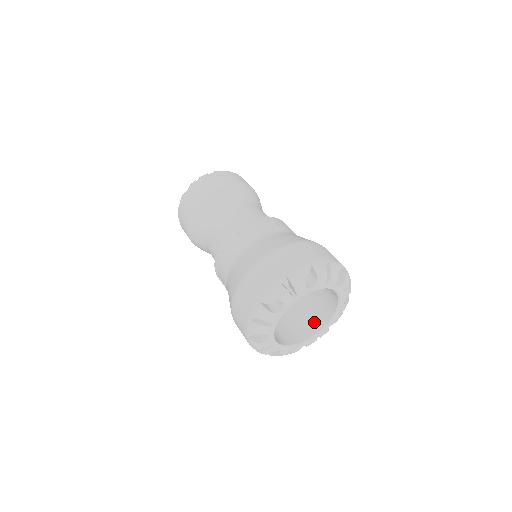
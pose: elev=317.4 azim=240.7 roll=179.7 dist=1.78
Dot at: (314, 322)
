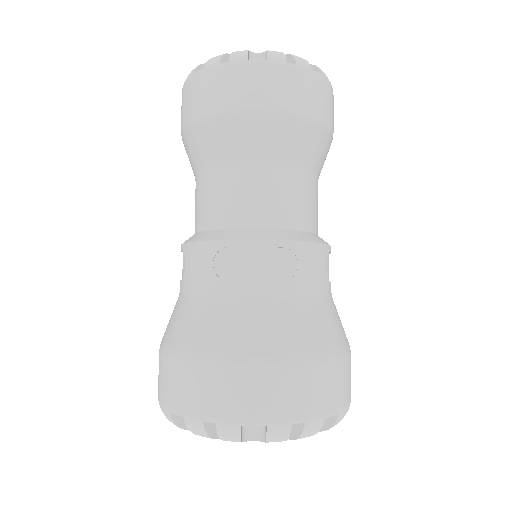
Dot at: occluded
